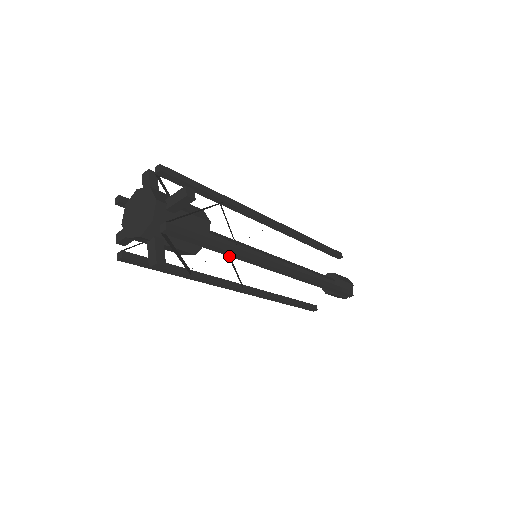
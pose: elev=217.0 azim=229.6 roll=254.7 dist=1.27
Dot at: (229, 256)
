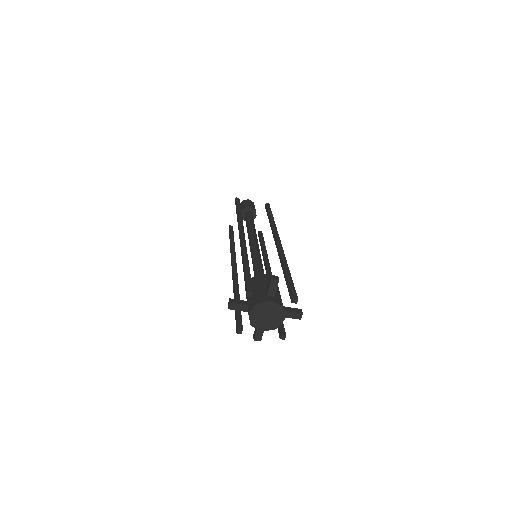
Dot at: occluded
